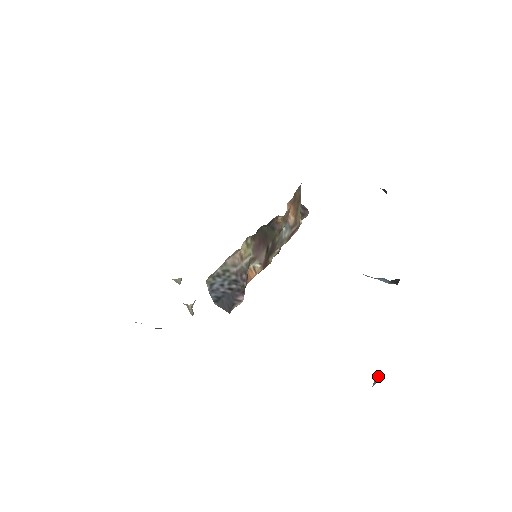
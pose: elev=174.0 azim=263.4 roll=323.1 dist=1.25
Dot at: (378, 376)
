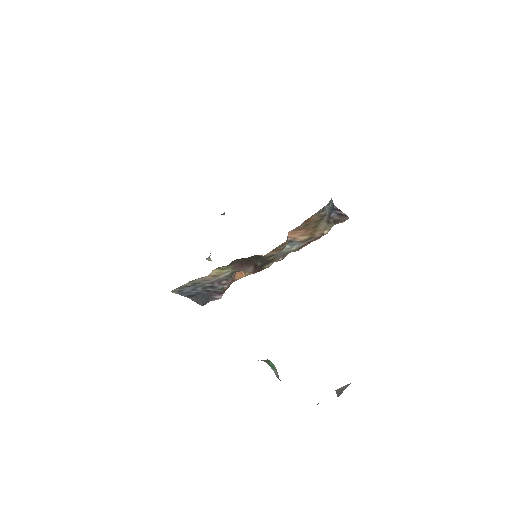
Dot at: (346, 386)
